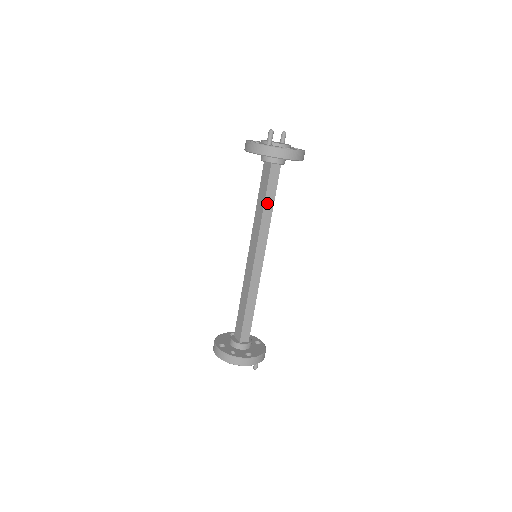
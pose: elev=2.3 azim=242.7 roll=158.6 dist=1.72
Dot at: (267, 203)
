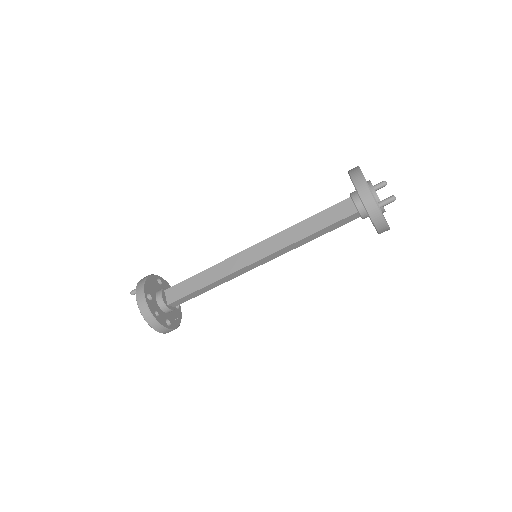
Dot at: (316, 234)
